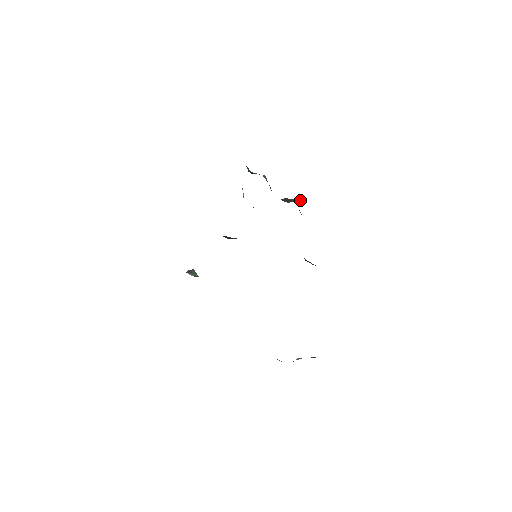
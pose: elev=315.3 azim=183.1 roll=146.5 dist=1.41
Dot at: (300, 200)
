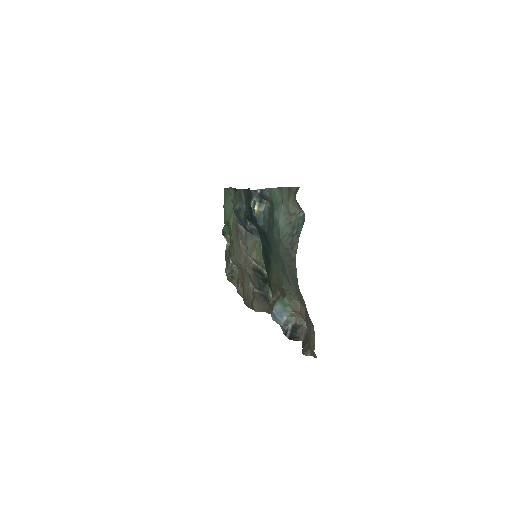
Dot at: (234, 281)
